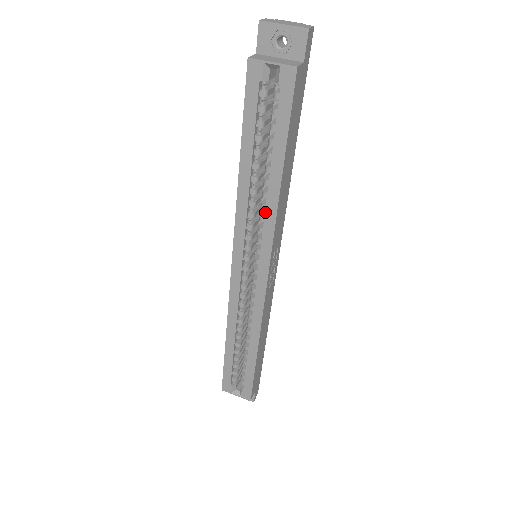
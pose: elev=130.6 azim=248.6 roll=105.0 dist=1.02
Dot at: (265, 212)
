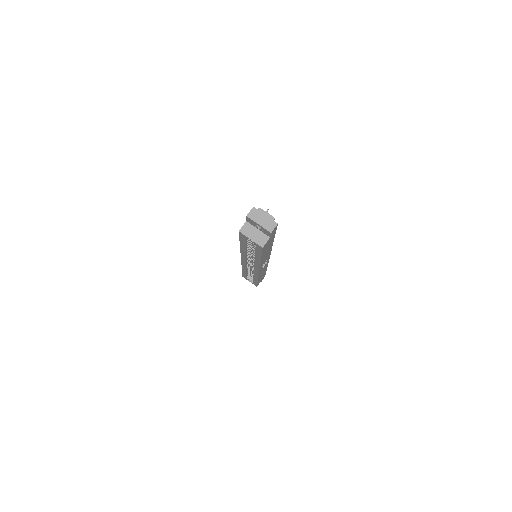
Dot at: (255, 261)
